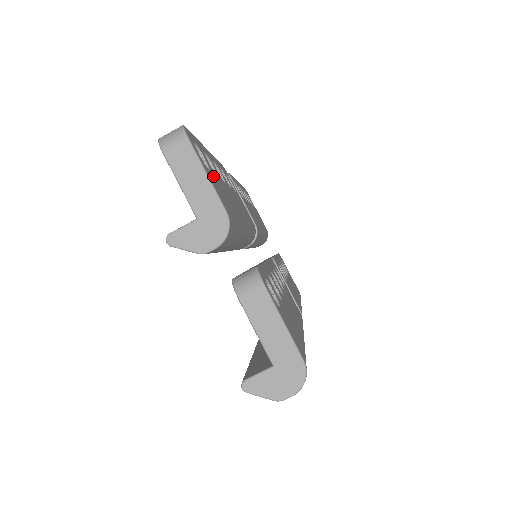
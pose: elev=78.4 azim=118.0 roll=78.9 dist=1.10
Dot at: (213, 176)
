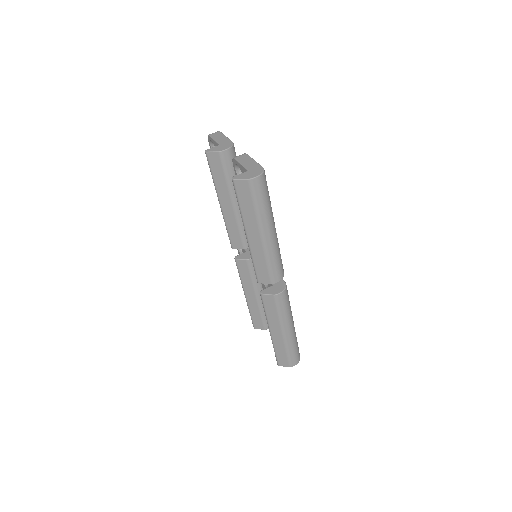
Dot at: occluded
